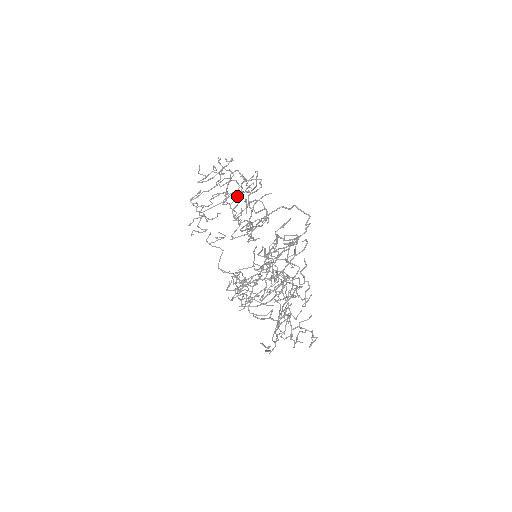
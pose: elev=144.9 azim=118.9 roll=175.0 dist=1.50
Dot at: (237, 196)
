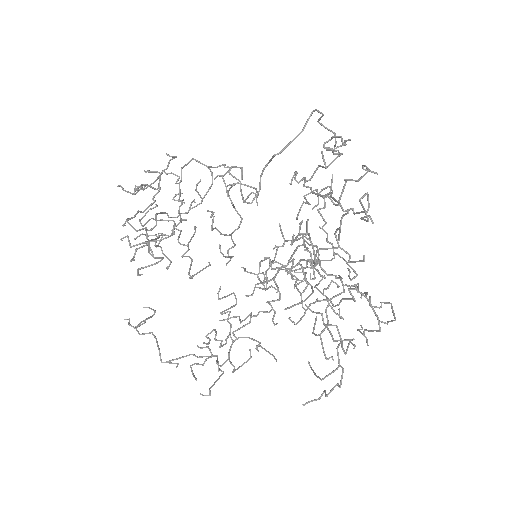
Dot at: occluded
